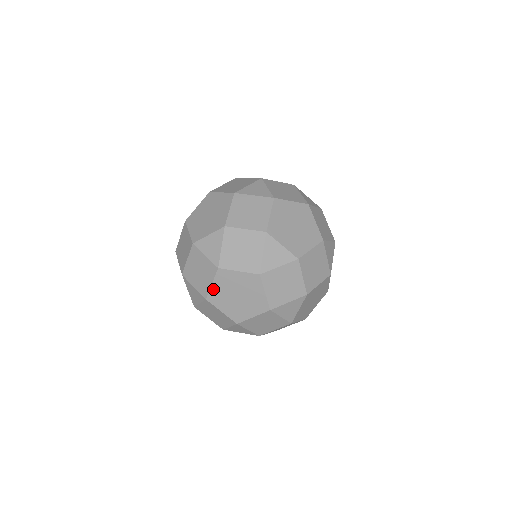
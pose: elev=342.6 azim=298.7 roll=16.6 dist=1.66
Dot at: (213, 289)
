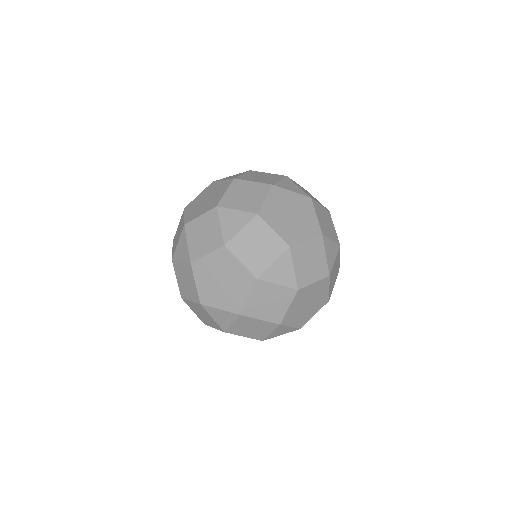
Dot at: occluded
